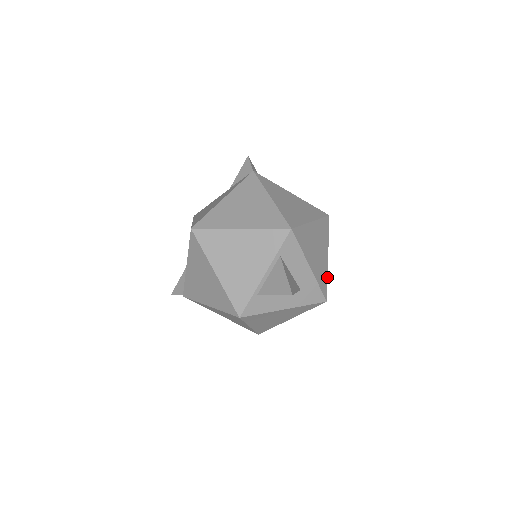
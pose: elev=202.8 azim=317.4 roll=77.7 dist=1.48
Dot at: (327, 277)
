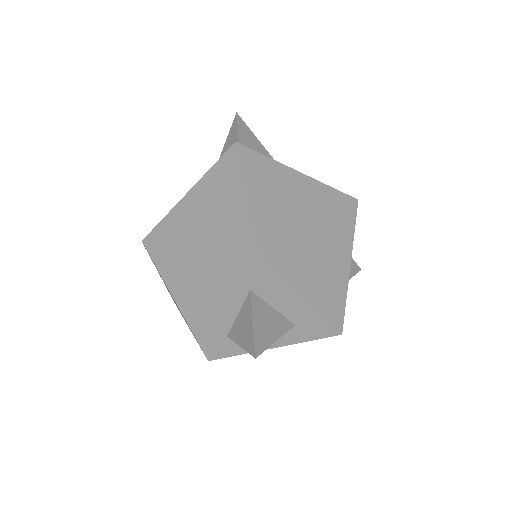
Dot at: (346, 298)
